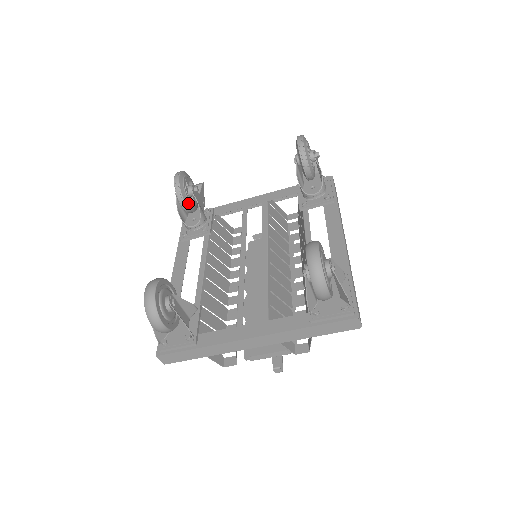
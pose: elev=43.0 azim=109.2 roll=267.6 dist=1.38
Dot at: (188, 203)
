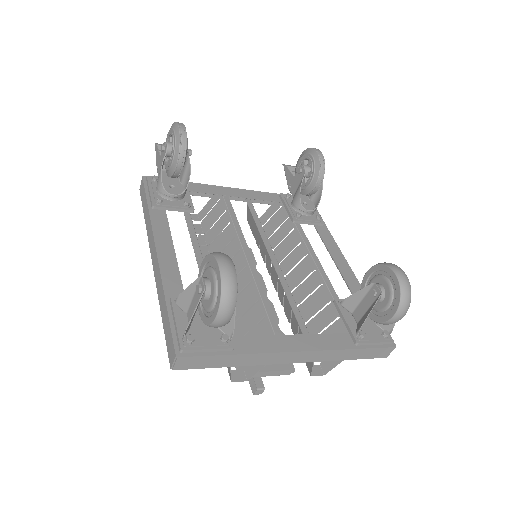
Dot at: (183, 165)
